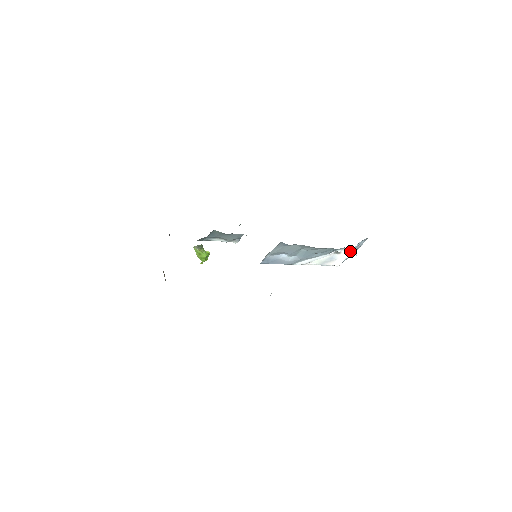
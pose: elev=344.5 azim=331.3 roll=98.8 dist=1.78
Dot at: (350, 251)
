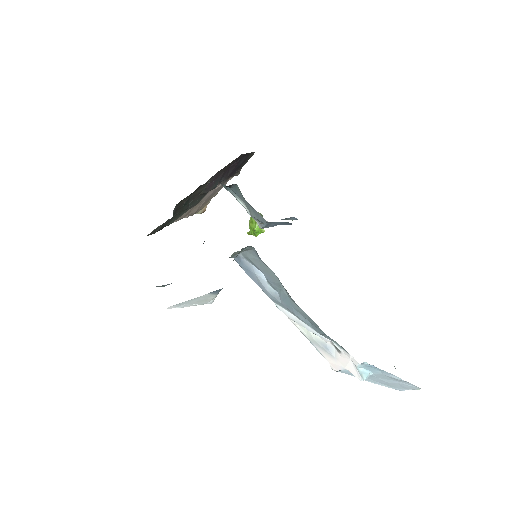
Dot at: (354, 364)
